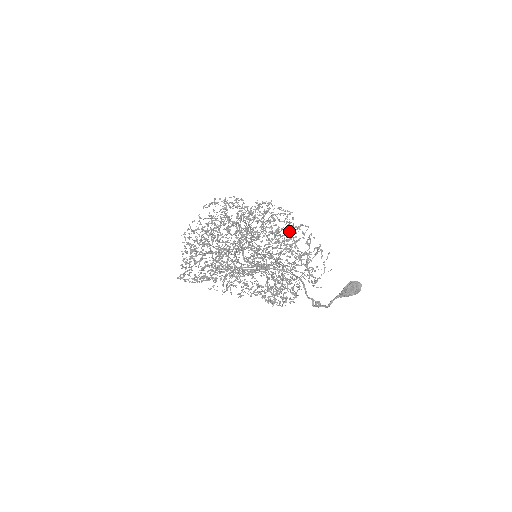
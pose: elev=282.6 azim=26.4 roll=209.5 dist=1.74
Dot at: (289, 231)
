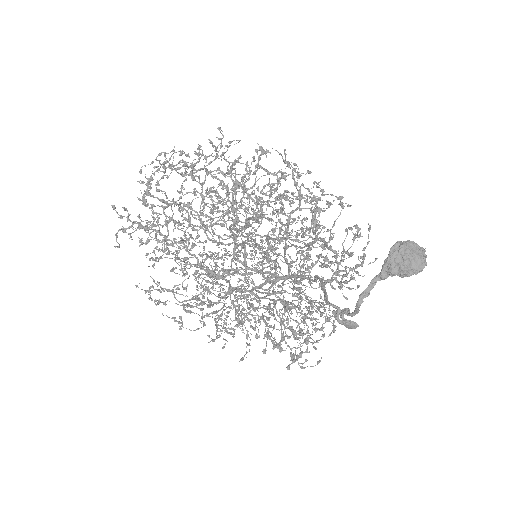
Dot at: (292, 175)
